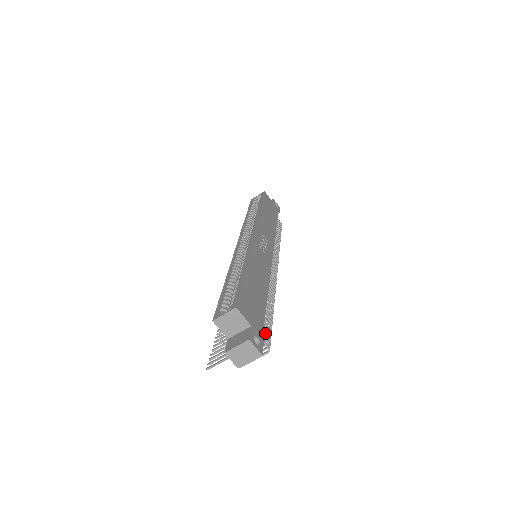
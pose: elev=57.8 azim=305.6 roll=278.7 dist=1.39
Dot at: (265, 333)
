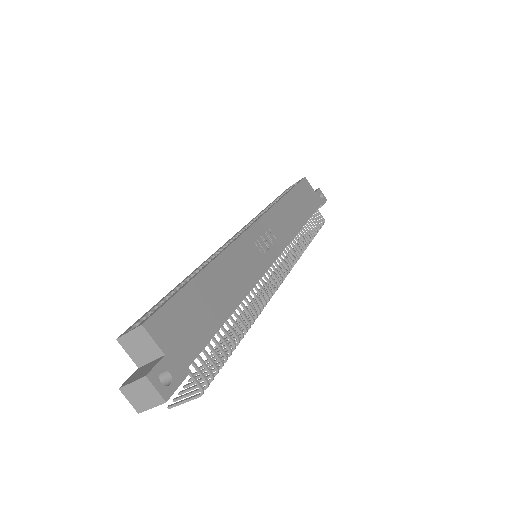
Dot at: (204, 366)
